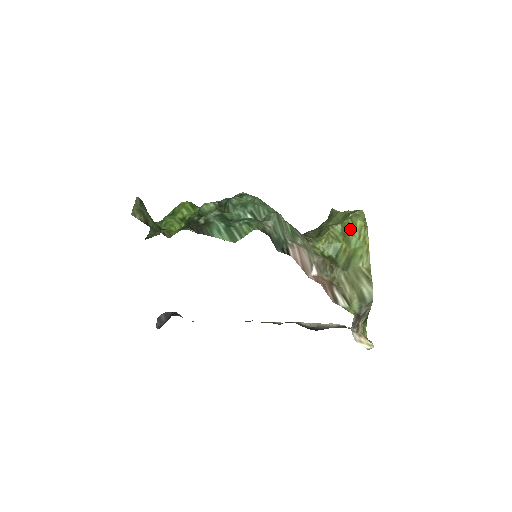
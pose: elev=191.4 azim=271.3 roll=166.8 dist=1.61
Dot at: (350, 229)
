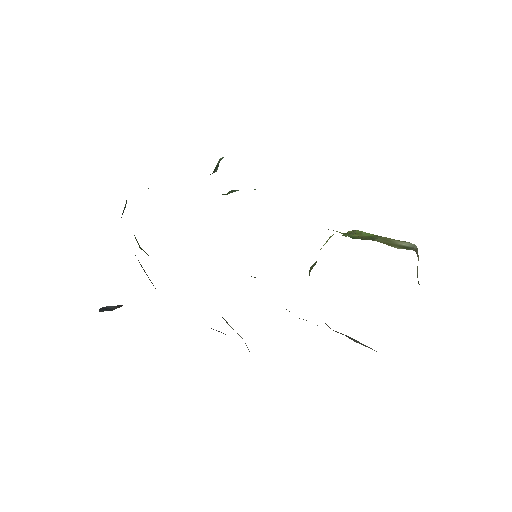
Dot at: (354, 231)
